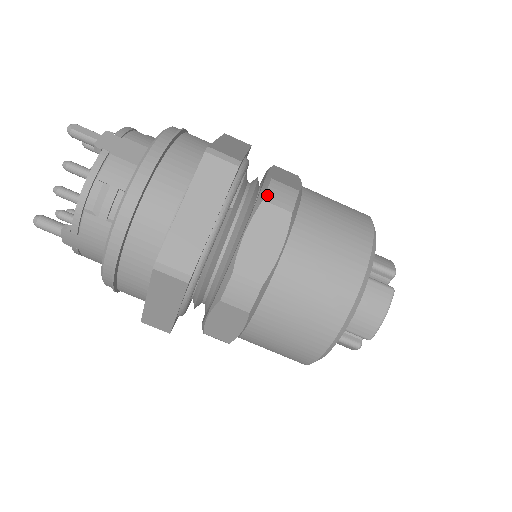
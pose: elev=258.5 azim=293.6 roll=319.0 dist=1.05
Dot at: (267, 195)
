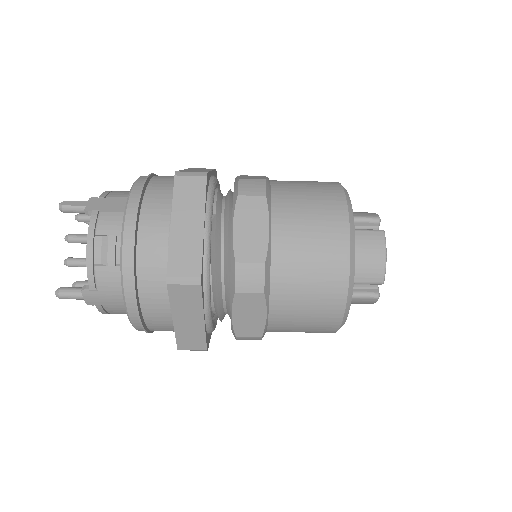
Dot at: (239, 191)
